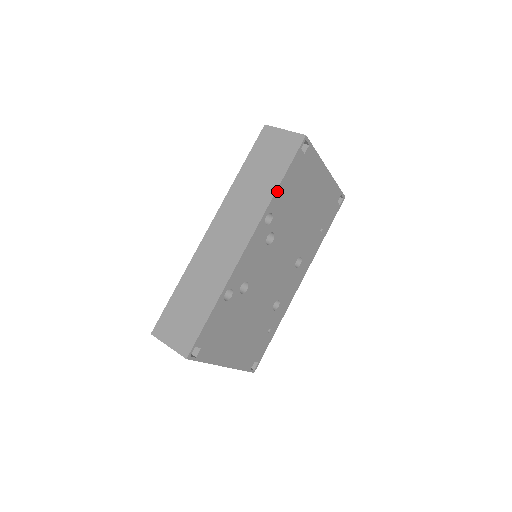
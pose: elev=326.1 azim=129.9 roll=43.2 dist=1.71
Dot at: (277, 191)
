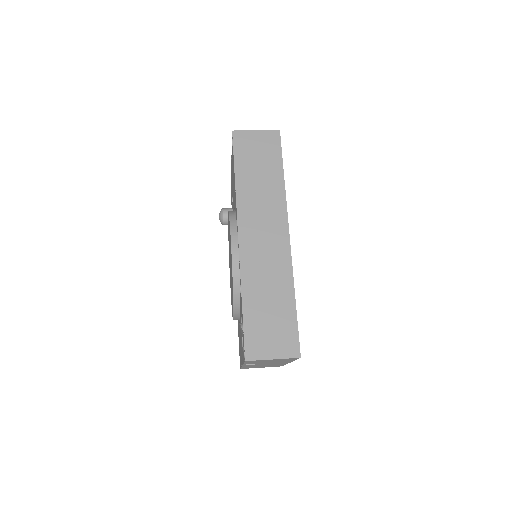
Dot at: (284, 182)
